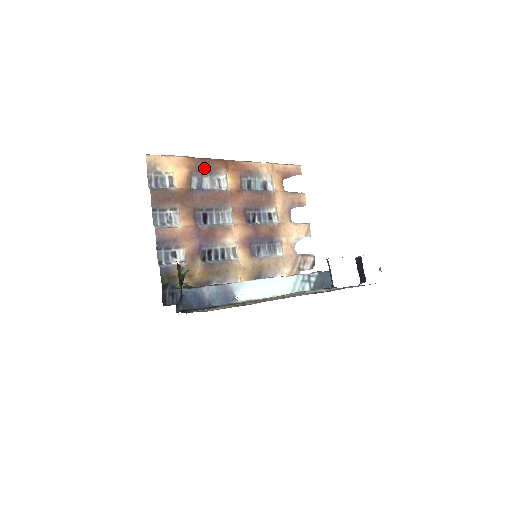
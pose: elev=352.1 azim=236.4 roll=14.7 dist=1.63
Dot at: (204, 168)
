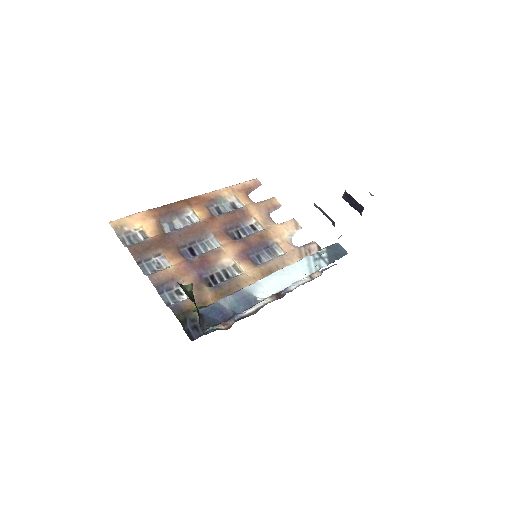
Dot at: (169, 213)
